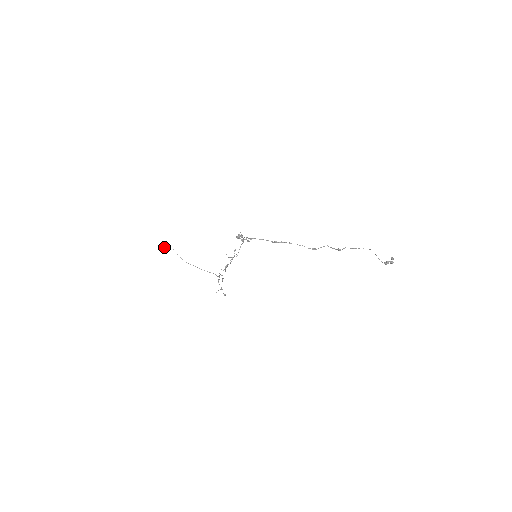
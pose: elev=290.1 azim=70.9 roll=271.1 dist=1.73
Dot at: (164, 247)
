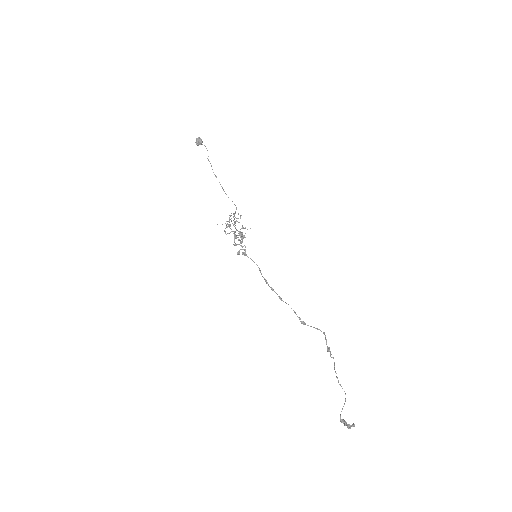
Dot at: (197, 140)
